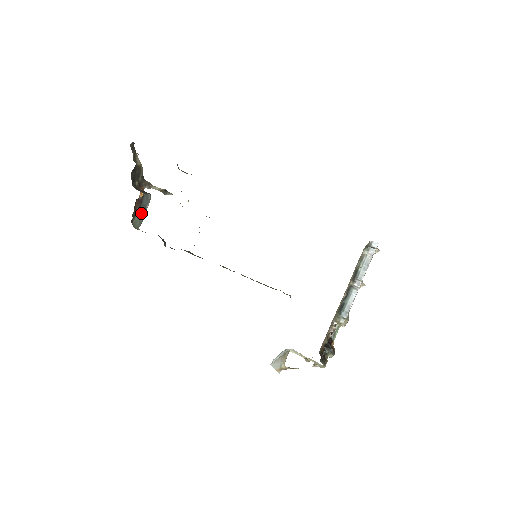
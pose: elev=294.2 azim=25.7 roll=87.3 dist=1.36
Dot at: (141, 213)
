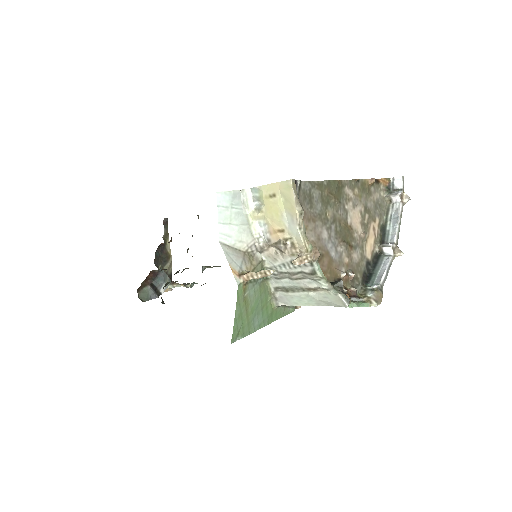
Dot at: (153, 290)
